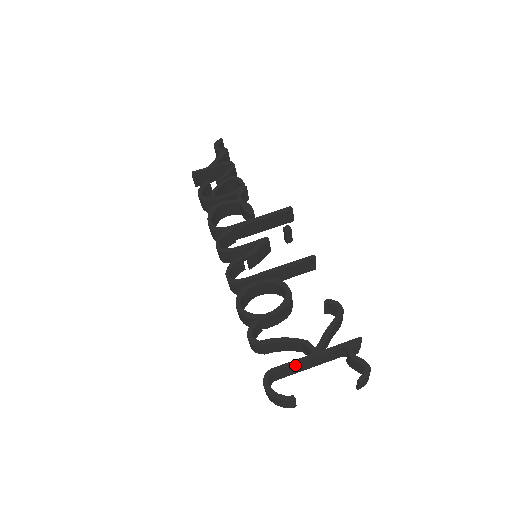
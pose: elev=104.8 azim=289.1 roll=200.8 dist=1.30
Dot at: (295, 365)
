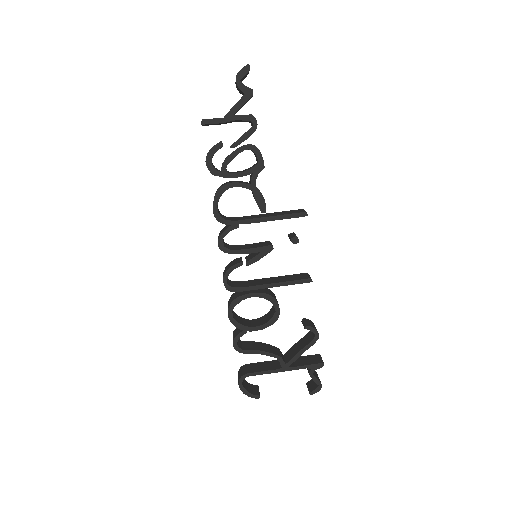
Dot at: (266, 373)
